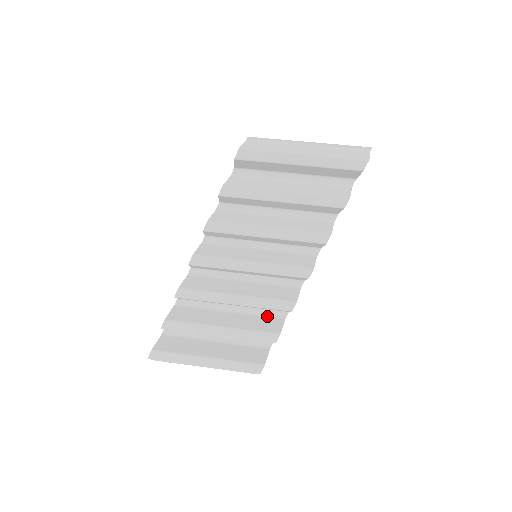
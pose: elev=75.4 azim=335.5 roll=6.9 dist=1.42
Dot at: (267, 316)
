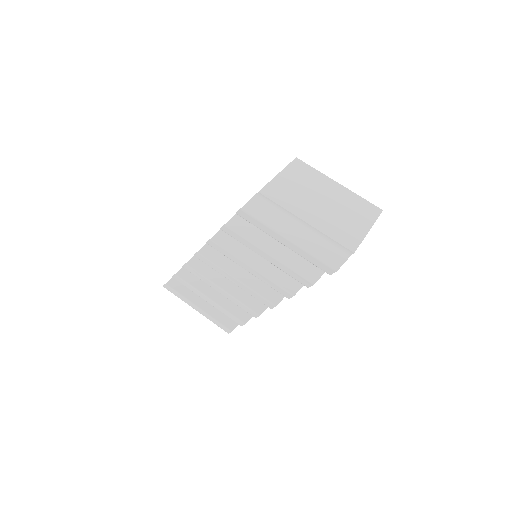
Dot at: occluded
